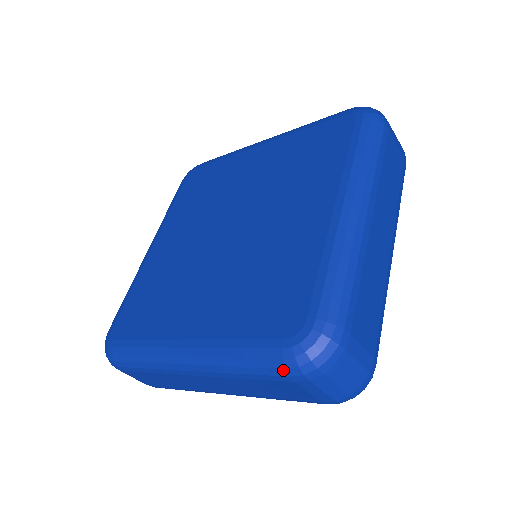
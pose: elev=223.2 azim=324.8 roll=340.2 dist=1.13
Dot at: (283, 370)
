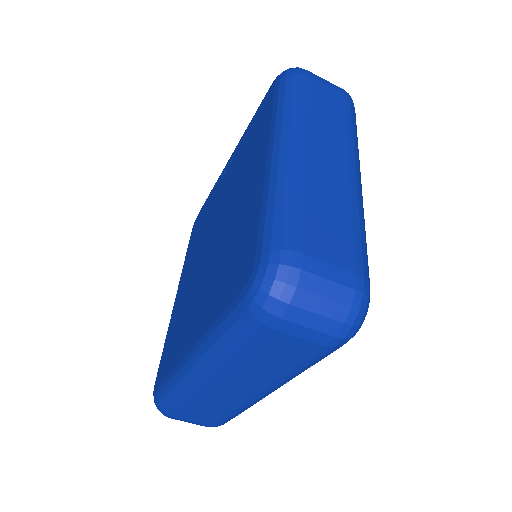
Dot at: (253, 320)
